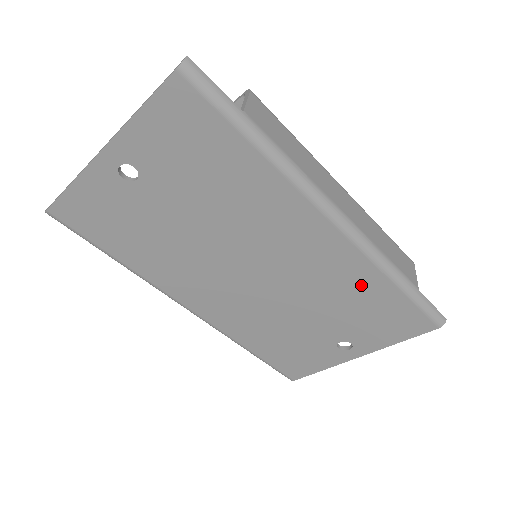
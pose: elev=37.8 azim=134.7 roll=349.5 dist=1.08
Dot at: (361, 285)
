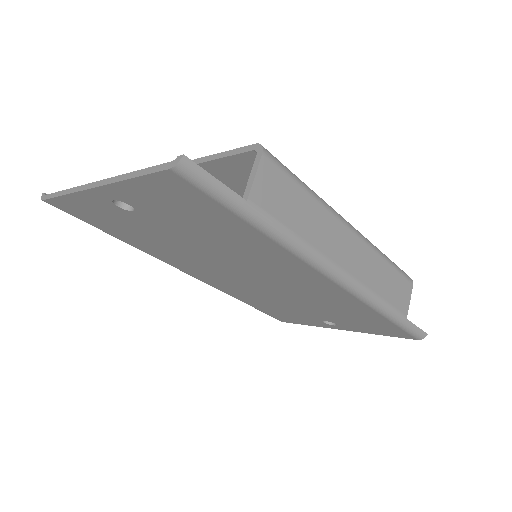
Dot at: (351, 308)
